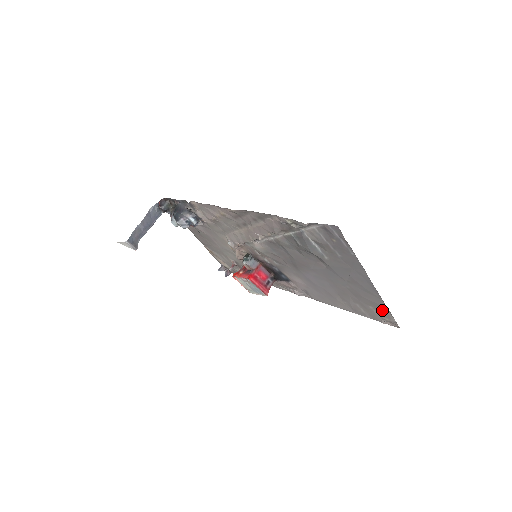
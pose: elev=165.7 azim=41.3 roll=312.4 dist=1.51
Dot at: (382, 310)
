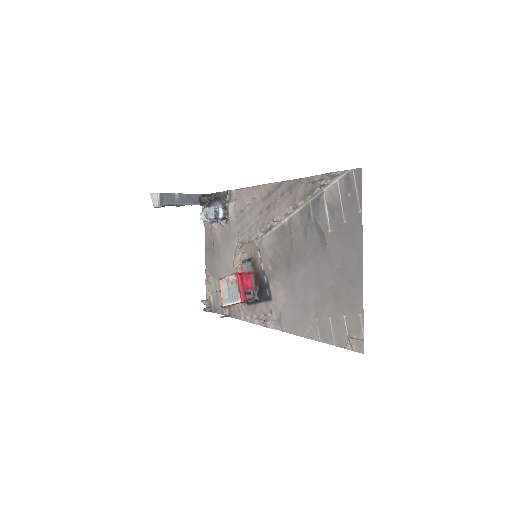
Dot at: (355, 317)
